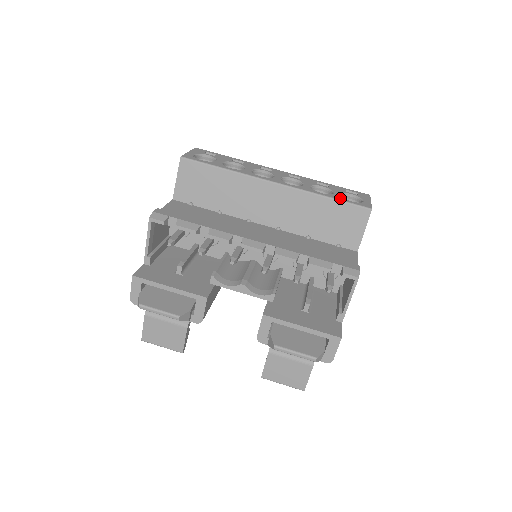
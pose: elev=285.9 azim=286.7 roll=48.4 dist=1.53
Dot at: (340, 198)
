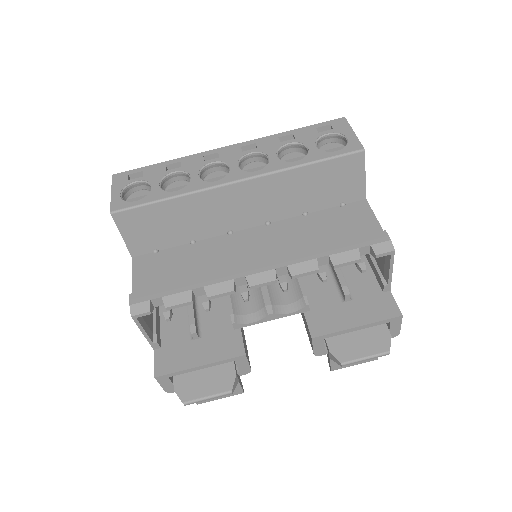
Dot at: (321, 155)
